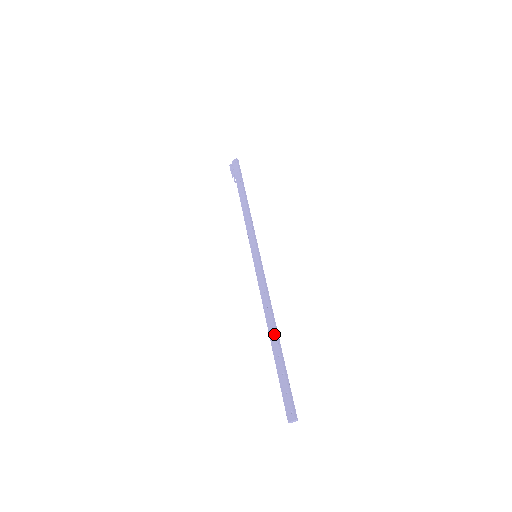
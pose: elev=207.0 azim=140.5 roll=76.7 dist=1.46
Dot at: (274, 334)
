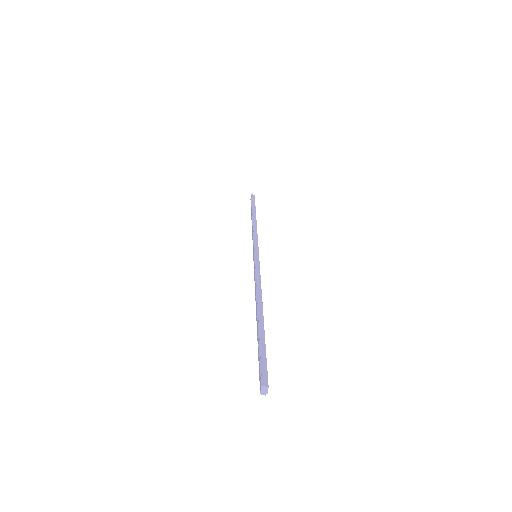
Dot at: (256, 312)
